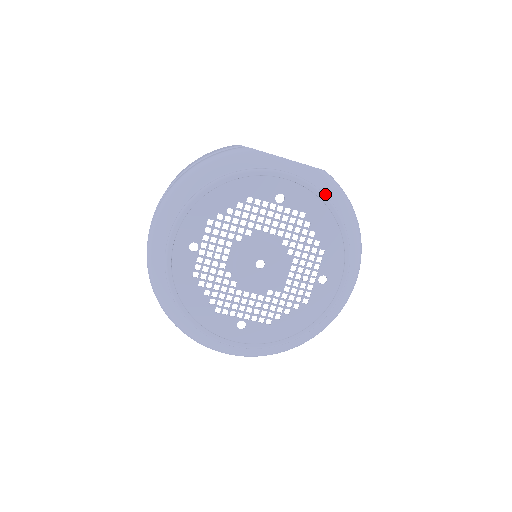
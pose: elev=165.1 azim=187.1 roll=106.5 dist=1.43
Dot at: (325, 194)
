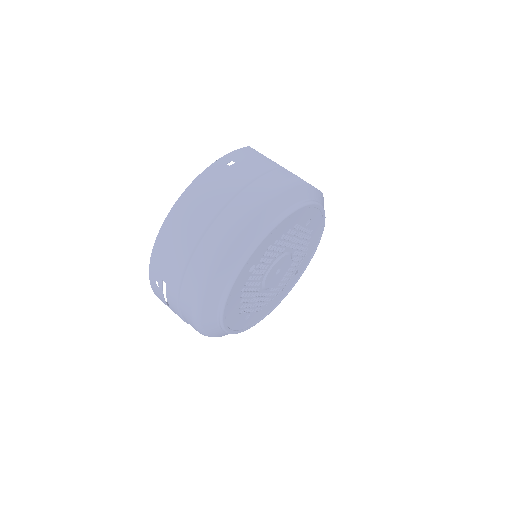
Dot at: occluded
